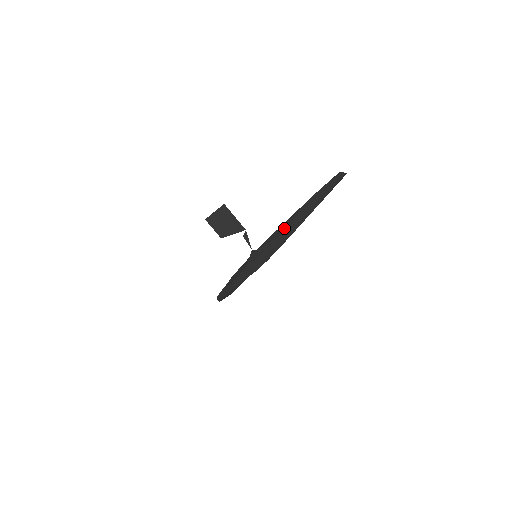
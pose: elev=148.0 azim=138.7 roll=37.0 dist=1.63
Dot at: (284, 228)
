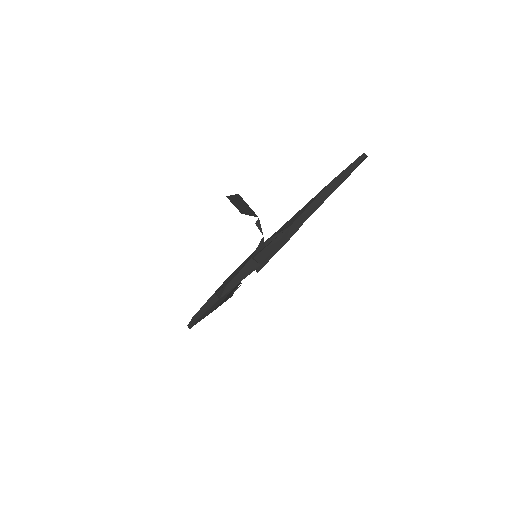
Dot at: (298, 215)
